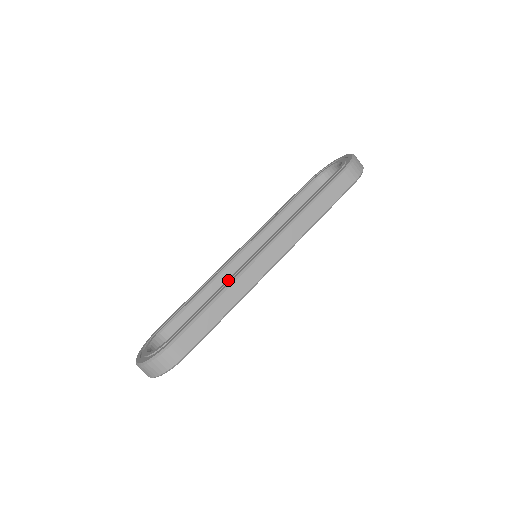
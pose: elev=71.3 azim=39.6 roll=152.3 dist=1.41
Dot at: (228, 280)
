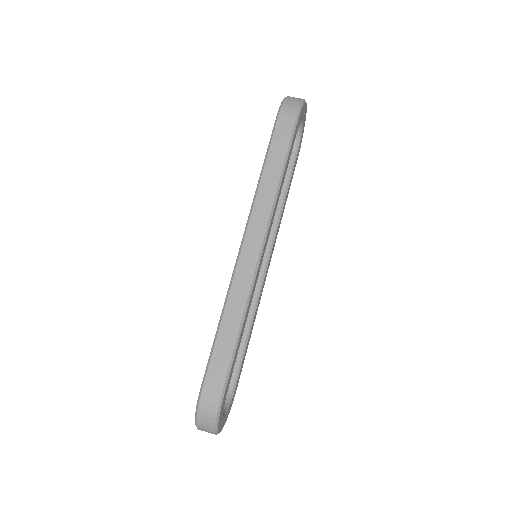
Dot at: occluded
